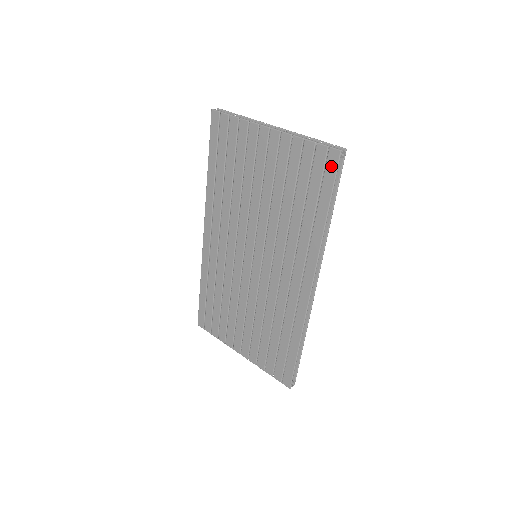
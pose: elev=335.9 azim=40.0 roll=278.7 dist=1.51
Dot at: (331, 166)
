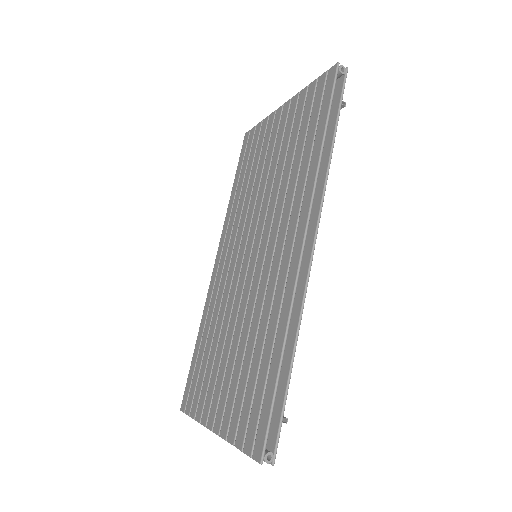
Dot at: (329, 84)
